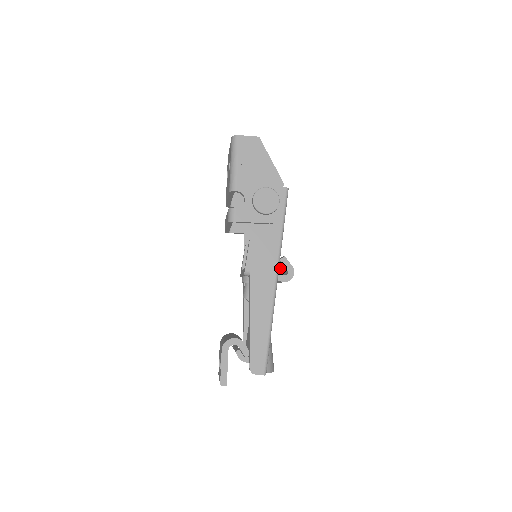
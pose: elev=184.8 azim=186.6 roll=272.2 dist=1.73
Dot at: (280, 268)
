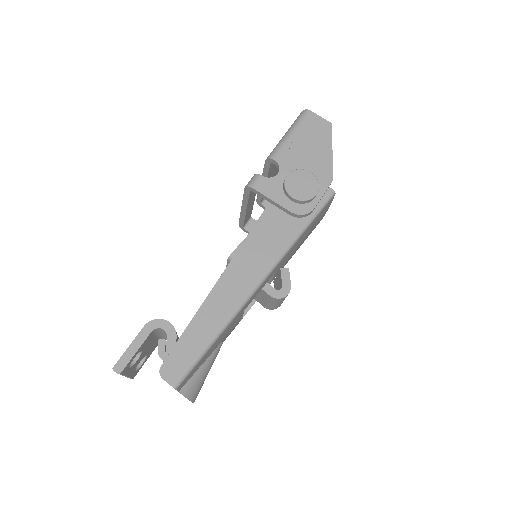
Dot at: (276, 288)
